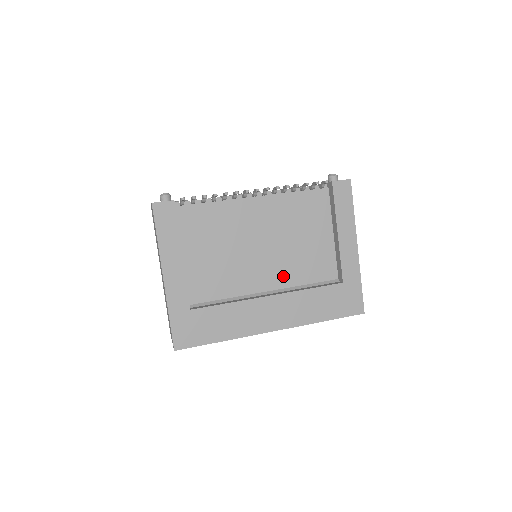
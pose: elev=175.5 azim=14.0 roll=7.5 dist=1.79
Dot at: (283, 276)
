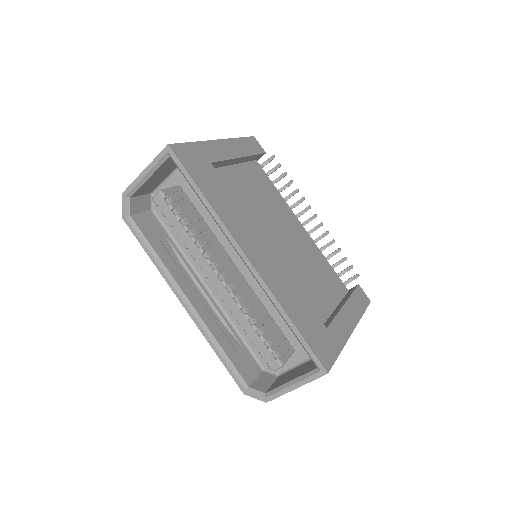
Dot at: occluded
